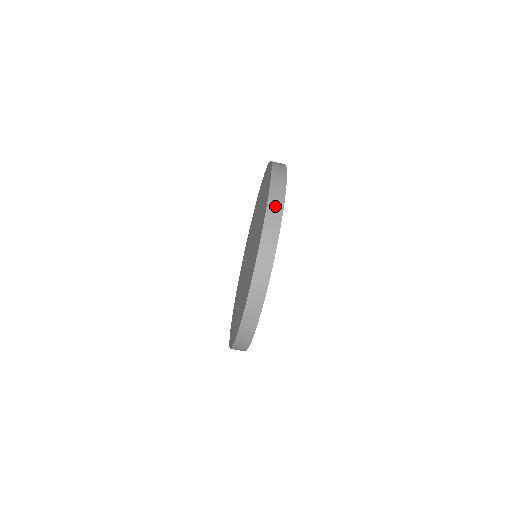
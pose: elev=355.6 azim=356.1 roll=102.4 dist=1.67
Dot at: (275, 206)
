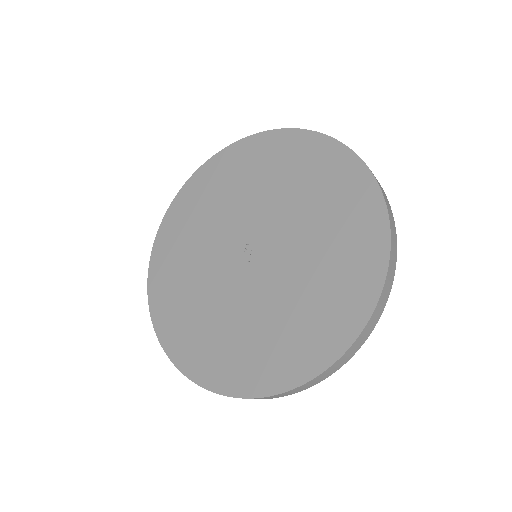
Dot at: (386, 197)
